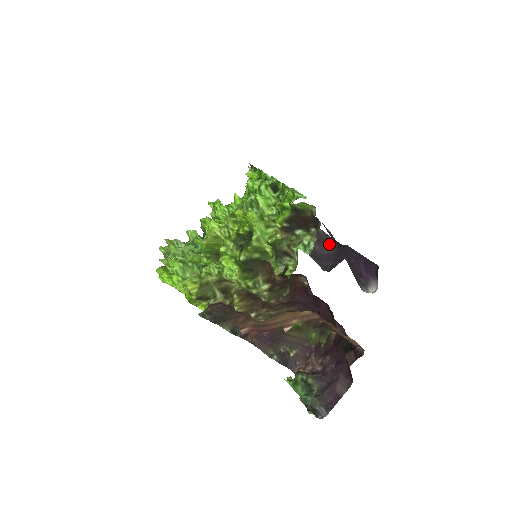
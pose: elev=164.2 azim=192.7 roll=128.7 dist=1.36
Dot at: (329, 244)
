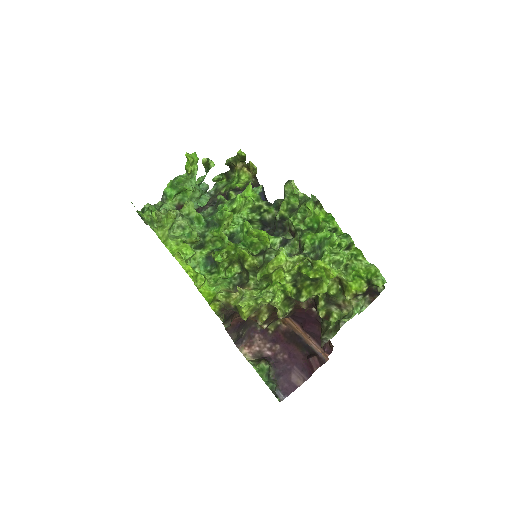
Dot at: occluded
